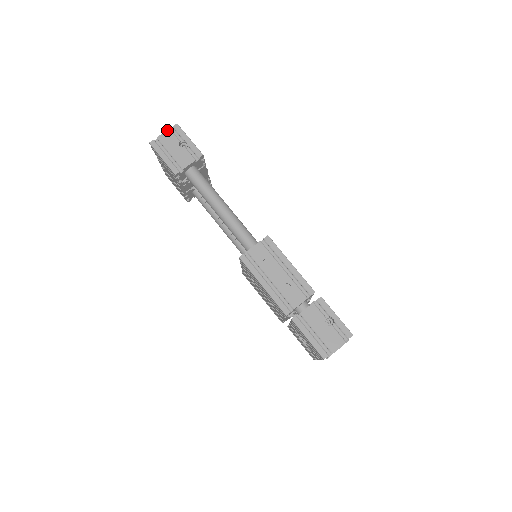
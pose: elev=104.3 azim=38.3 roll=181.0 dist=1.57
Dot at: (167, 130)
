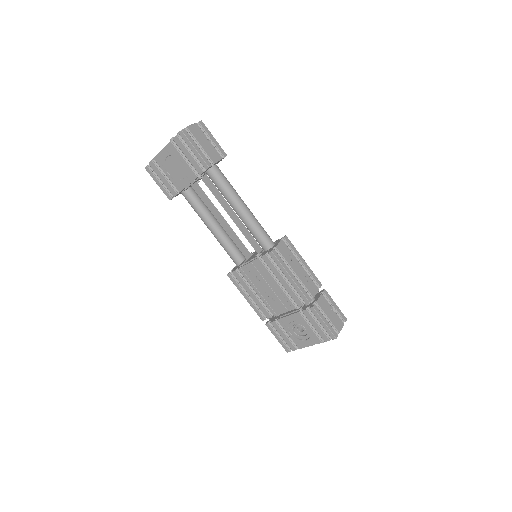
Dot at: (195, 123)
